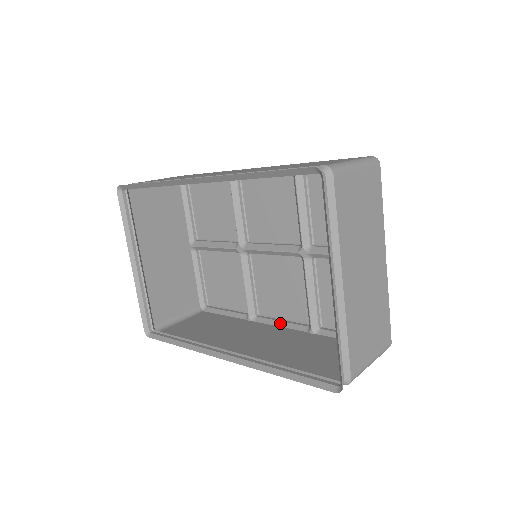
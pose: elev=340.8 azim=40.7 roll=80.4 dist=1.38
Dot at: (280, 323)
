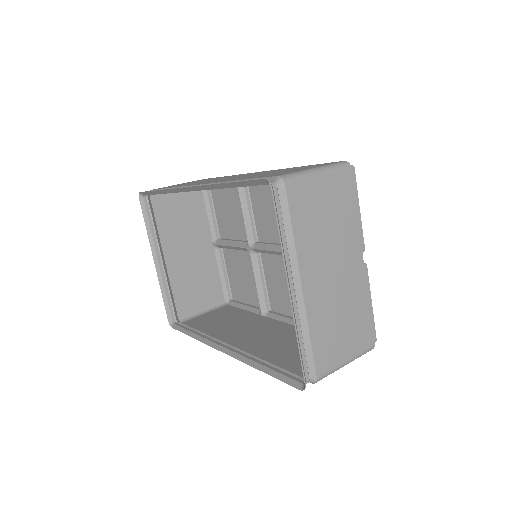
Dot at: (286, 319)
